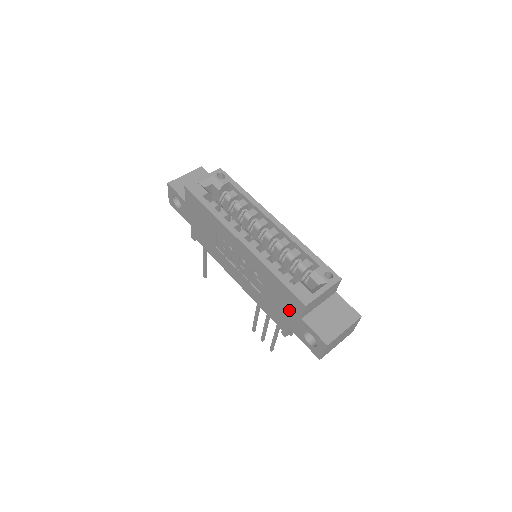
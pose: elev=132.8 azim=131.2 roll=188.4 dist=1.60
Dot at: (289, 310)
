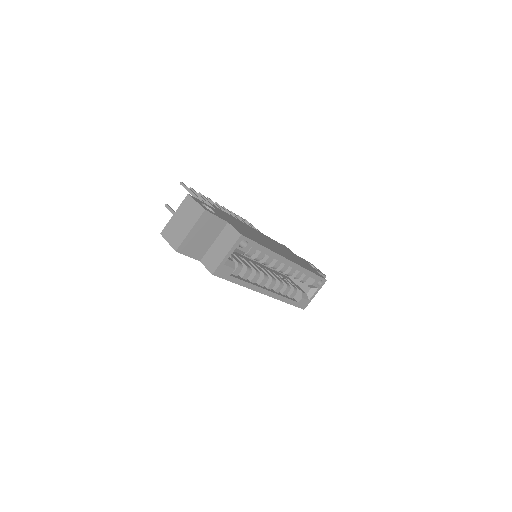
Dot at: occluded
